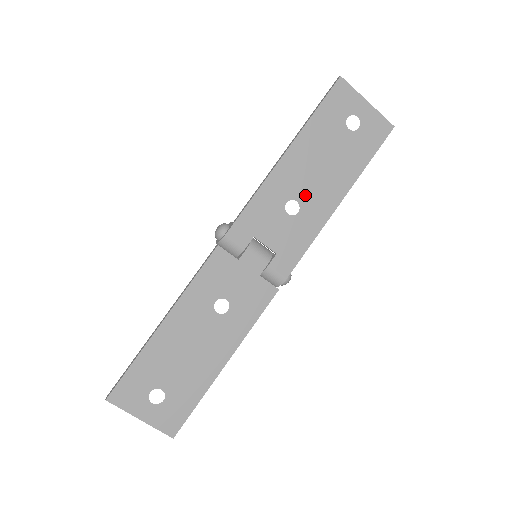
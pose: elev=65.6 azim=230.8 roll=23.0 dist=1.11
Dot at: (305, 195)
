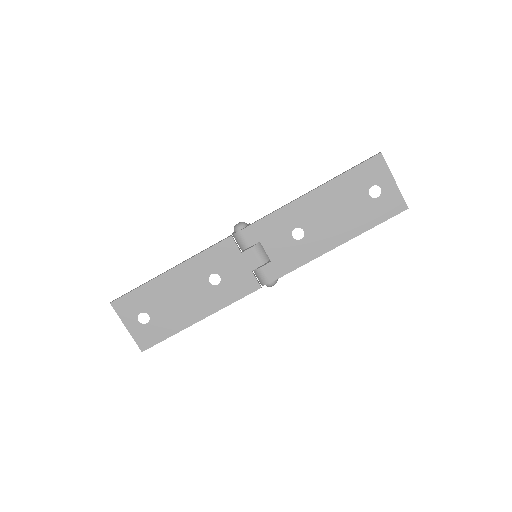
Dot at: (312, 229)
